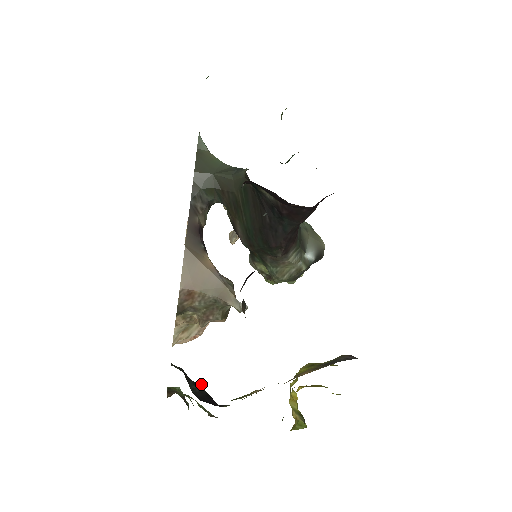
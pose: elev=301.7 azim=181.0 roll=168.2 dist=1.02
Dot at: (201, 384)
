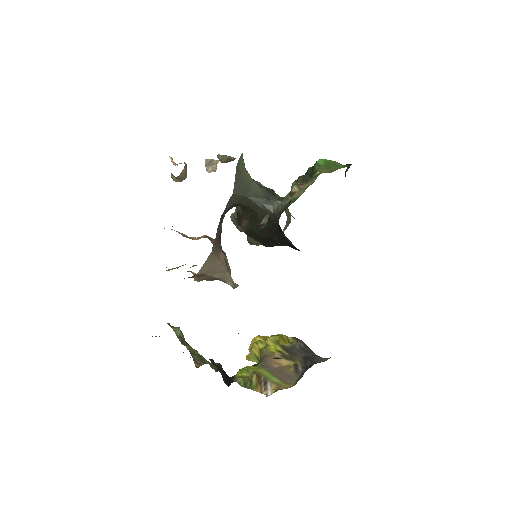
Dot at: (221, 366)
